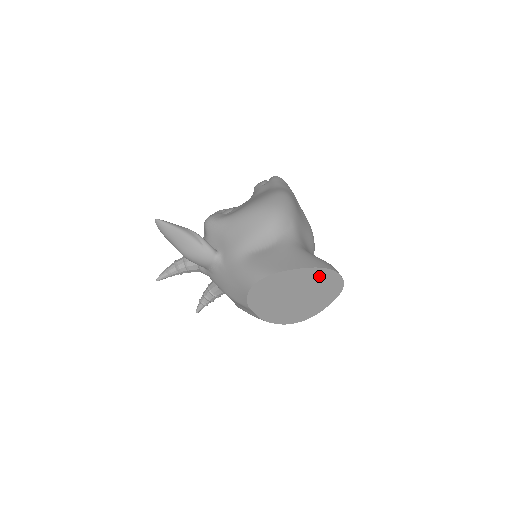
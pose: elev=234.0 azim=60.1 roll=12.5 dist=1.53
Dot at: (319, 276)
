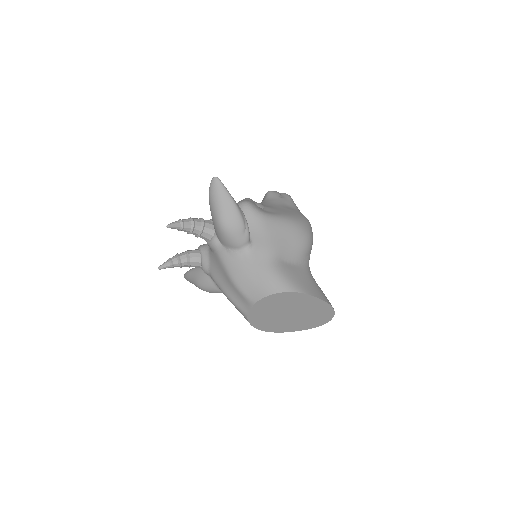
Dot at: (323, 311)
